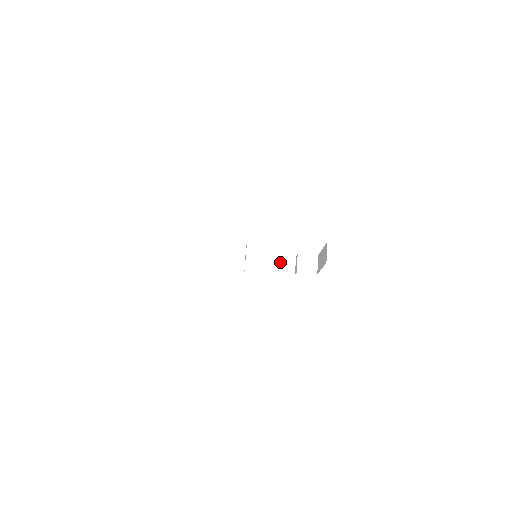
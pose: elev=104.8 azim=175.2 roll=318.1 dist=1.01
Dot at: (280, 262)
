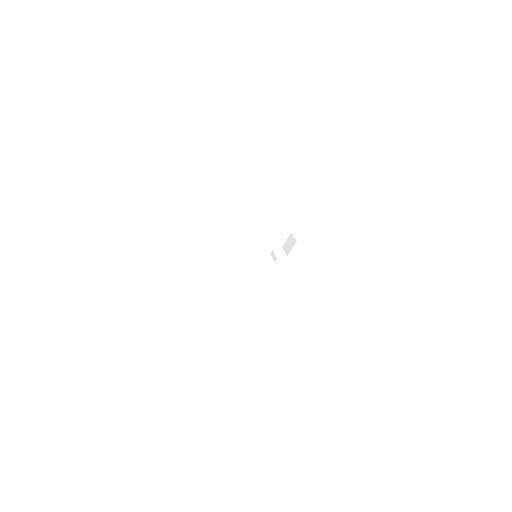
Dot at: (264, 259)
